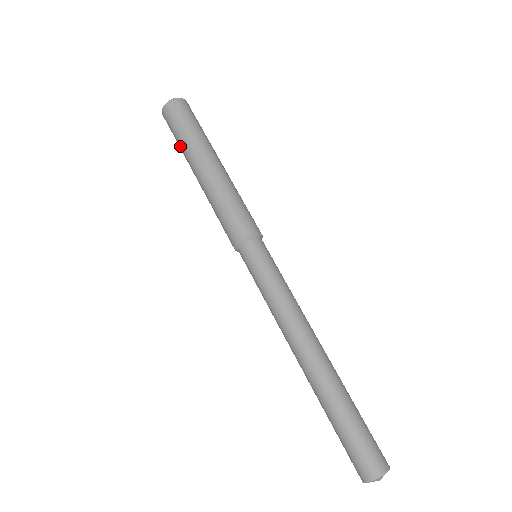
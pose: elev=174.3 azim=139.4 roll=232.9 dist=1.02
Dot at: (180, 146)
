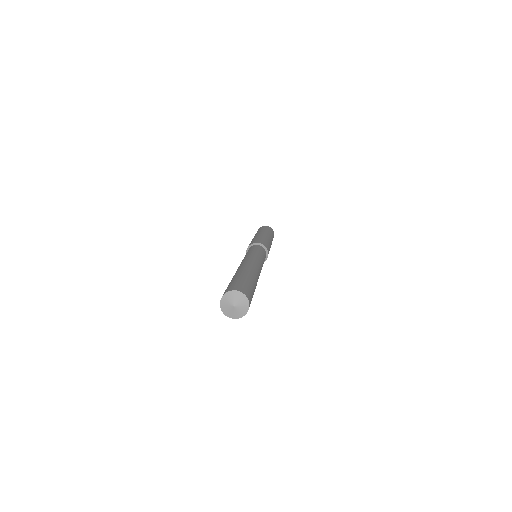
Dot at: occluded
